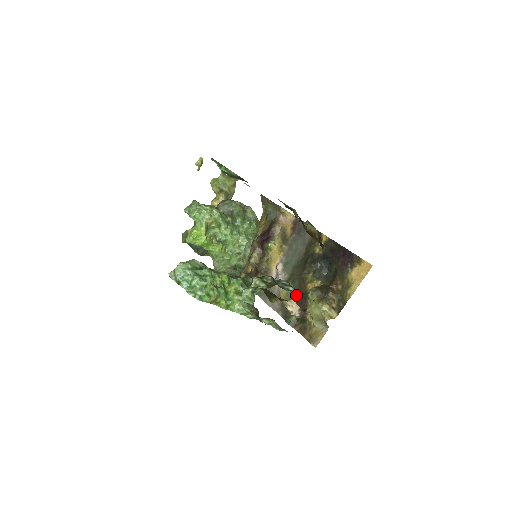
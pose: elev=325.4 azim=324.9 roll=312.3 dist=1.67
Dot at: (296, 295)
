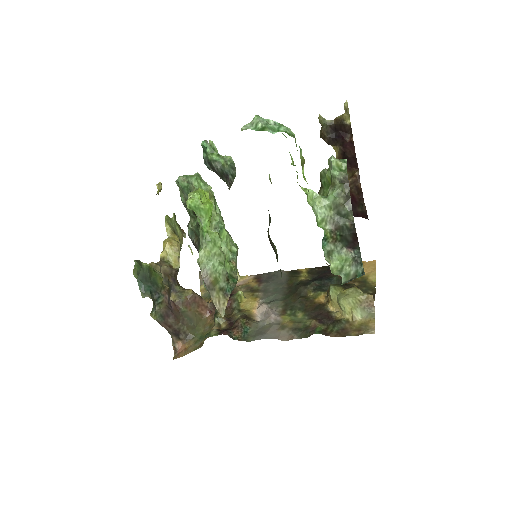
Dot at: (306, 313)
